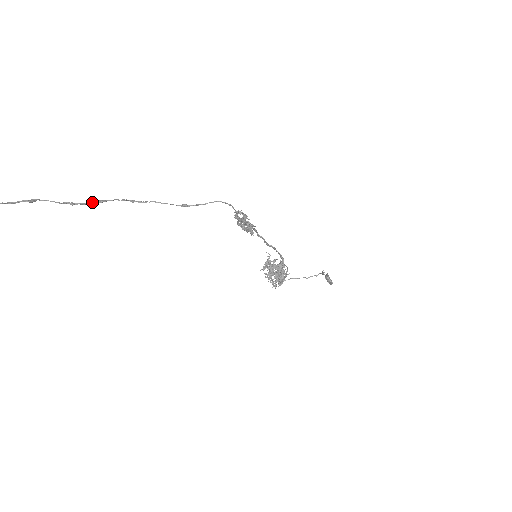
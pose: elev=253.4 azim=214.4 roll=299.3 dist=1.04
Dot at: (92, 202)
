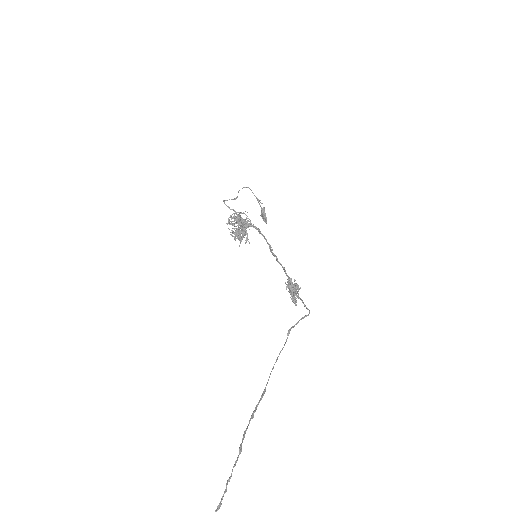
Dot at: (260, 400)
